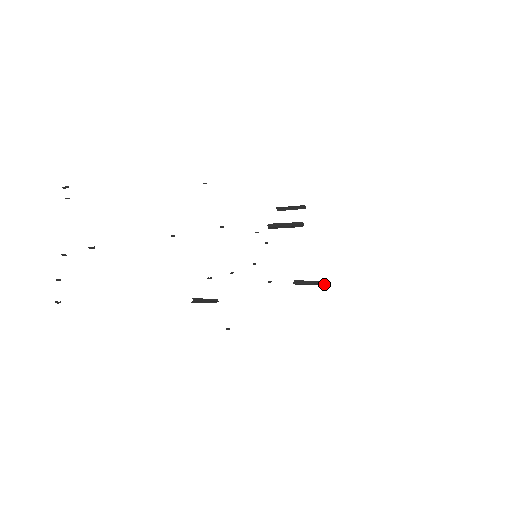
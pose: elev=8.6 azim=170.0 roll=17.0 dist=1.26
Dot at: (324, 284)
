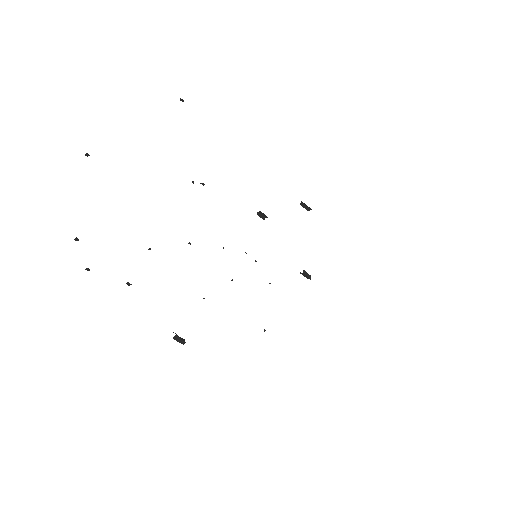
Dot at: occluded
